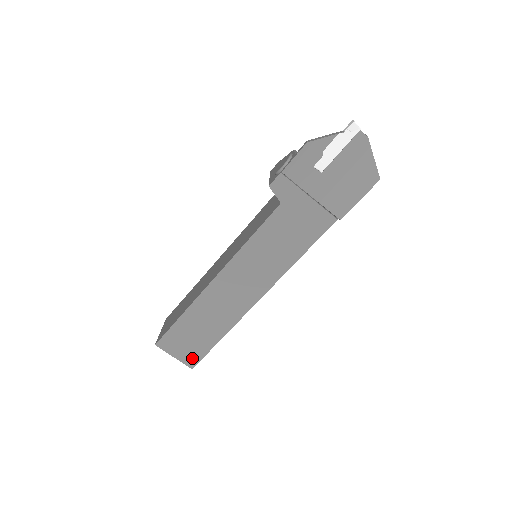
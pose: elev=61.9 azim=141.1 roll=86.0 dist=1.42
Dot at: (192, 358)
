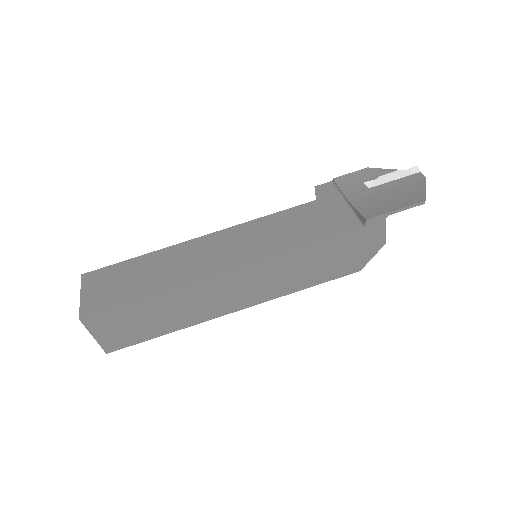
Dot at: (95, 305)
